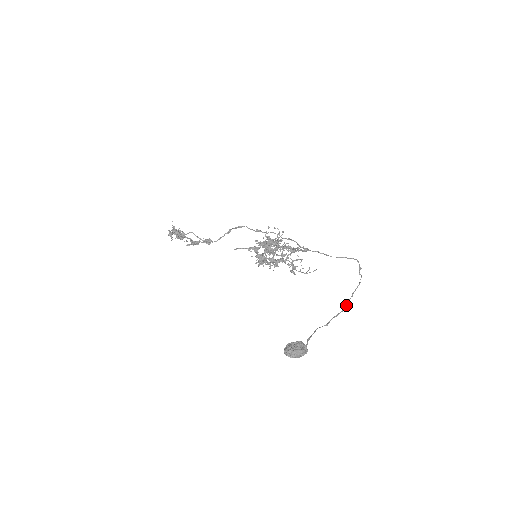
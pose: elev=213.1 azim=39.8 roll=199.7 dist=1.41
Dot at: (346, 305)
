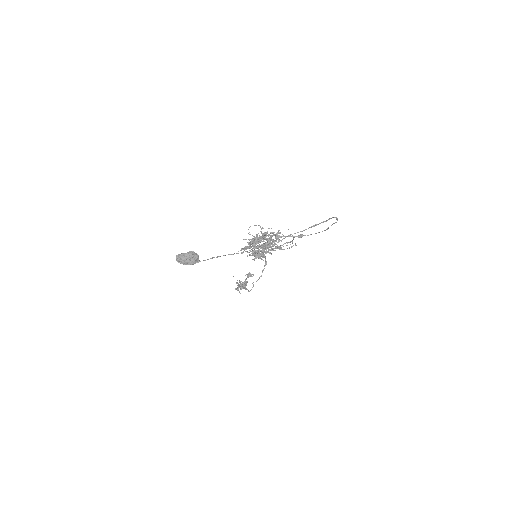
Dot at: (285, 237)
